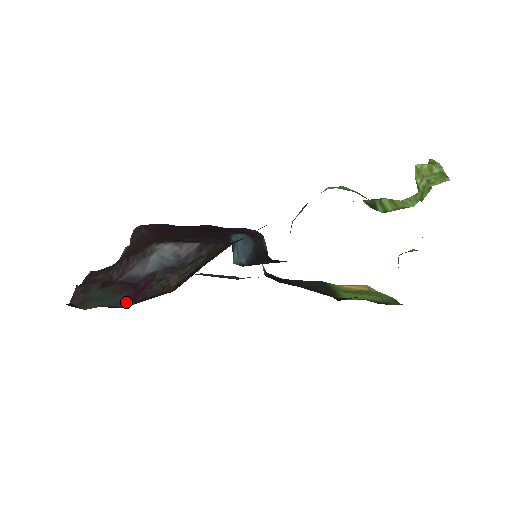
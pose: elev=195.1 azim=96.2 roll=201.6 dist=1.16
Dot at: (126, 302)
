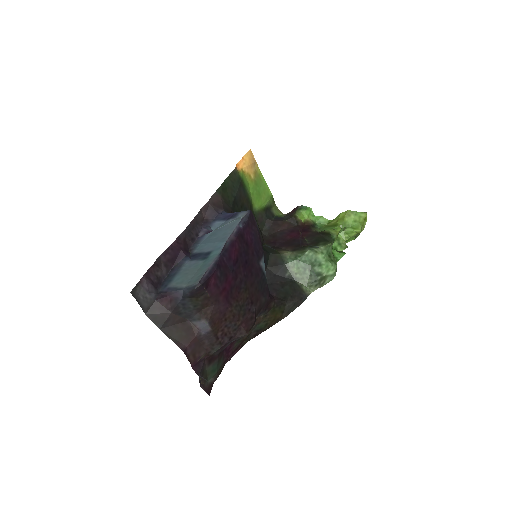
Dot at: (224, 360)
